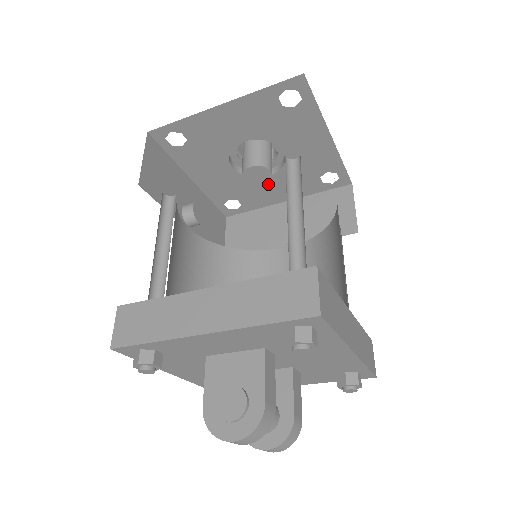
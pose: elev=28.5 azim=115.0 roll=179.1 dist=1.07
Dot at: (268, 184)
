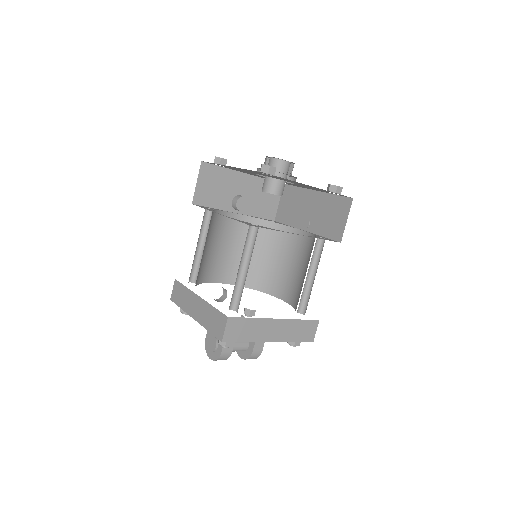
Dot at: occluded
